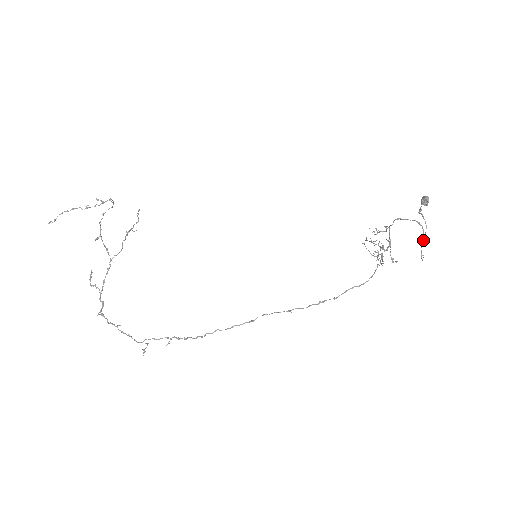
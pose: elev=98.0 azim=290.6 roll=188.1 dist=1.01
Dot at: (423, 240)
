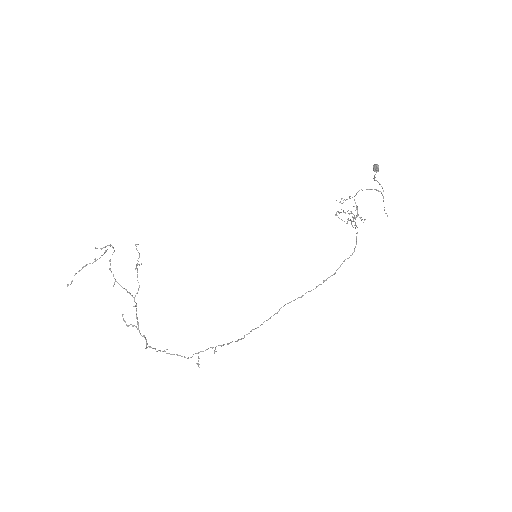
Dot at: occluded
